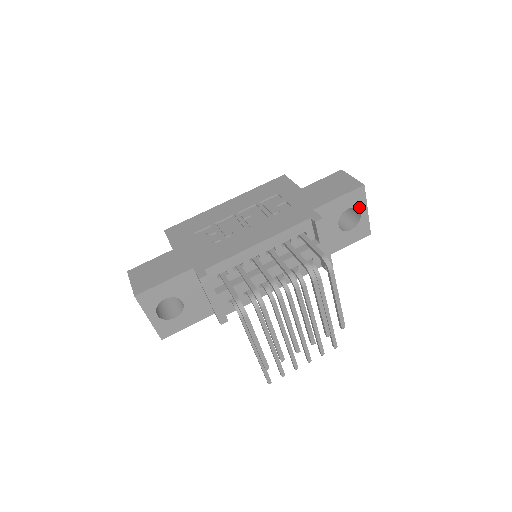
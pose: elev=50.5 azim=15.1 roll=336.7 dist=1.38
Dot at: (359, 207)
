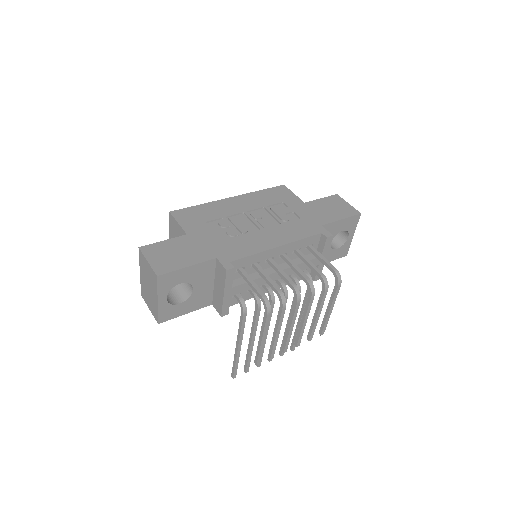
Dot at: (350, 231)
